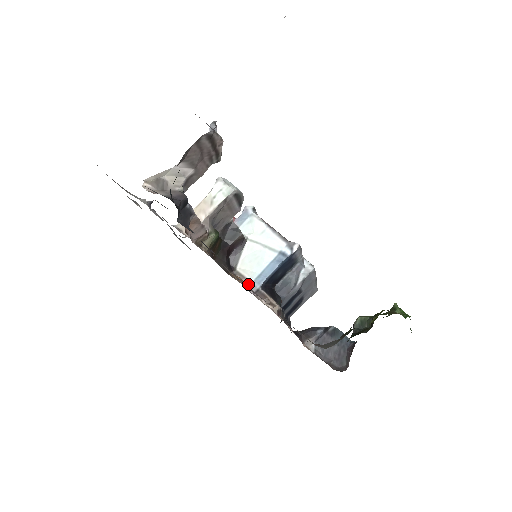
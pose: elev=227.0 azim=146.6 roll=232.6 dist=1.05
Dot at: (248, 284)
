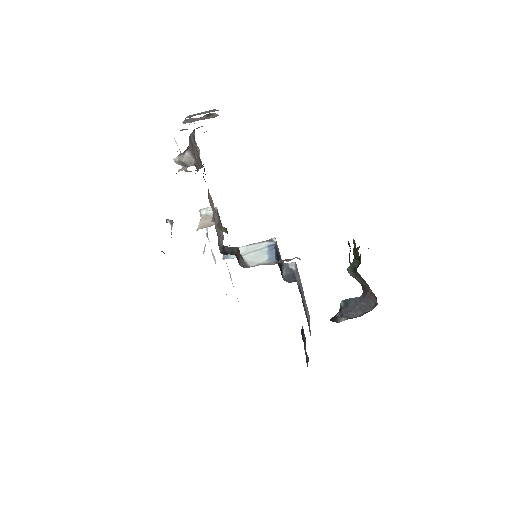
Dot at: (267, 264)
